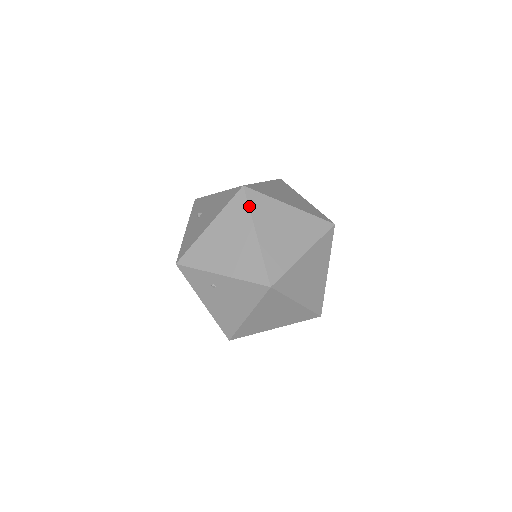
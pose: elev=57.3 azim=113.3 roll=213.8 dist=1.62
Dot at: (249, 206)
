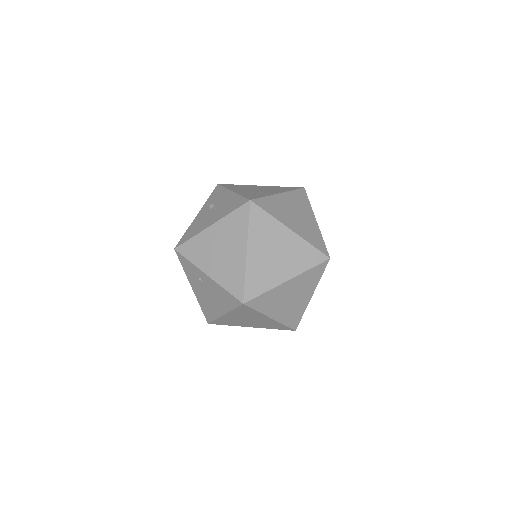
Dot at: (249, 222)
